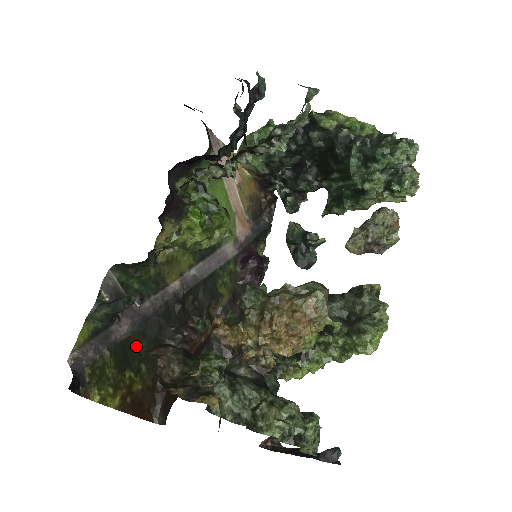
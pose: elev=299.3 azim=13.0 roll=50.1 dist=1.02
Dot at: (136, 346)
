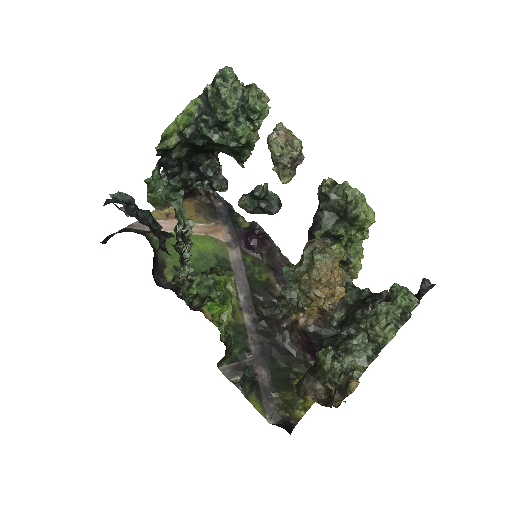
Dot at: (279, 369)
